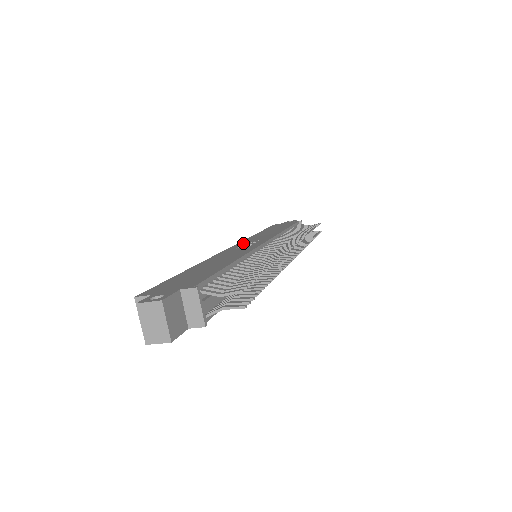
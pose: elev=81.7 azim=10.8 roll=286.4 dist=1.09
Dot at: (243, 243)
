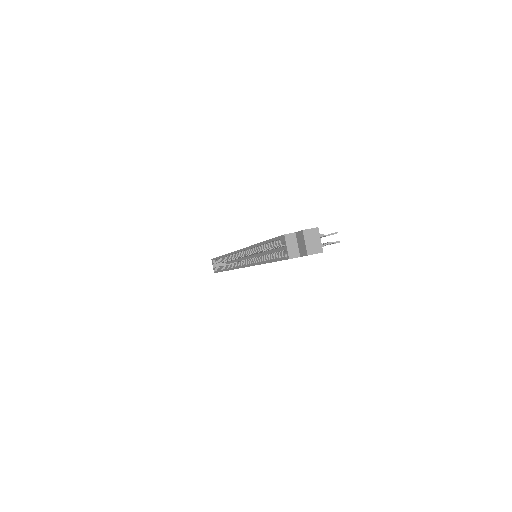
Dot at: occluded
